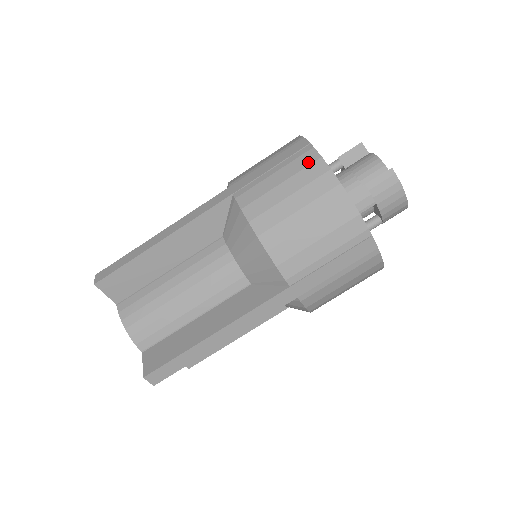
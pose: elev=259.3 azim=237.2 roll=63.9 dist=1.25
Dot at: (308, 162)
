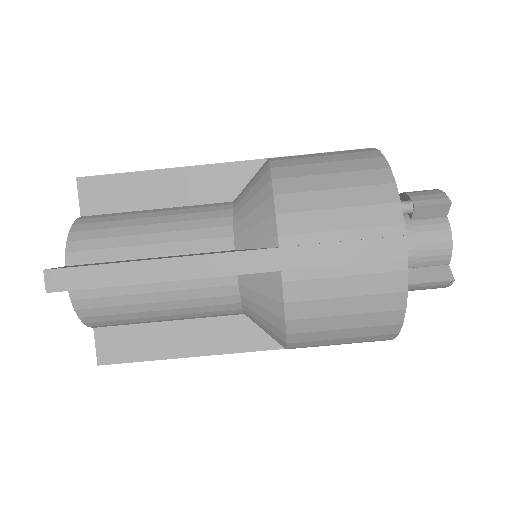
Dot at: (390, 289)
